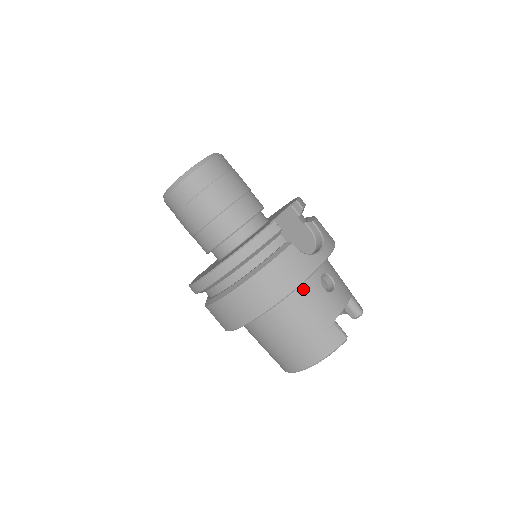
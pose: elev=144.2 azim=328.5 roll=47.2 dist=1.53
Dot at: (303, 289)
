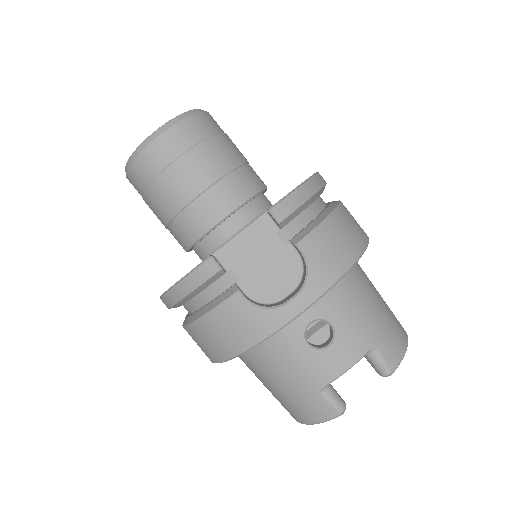
Dot at: (272, 342)
